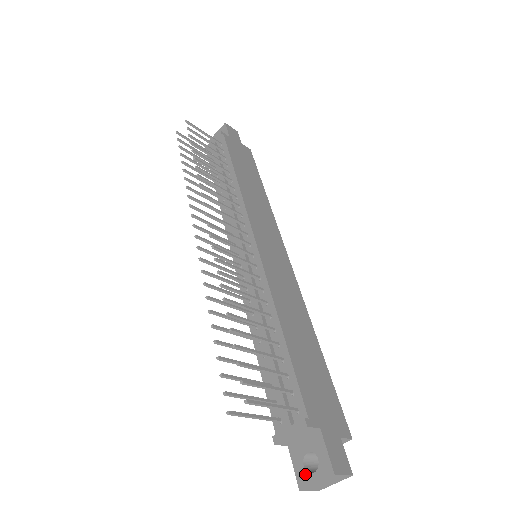
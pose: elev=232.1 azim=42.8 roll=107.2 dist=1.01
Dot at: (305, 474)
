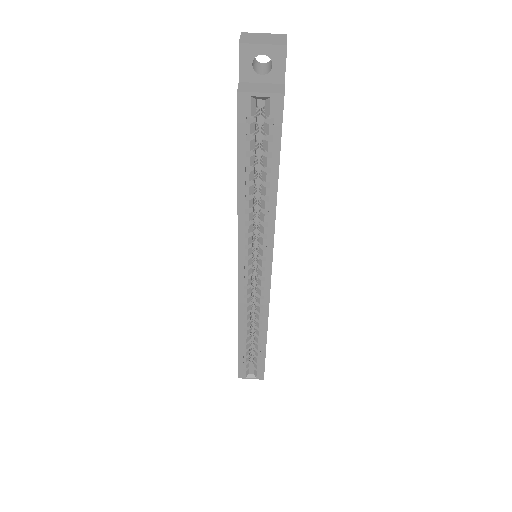
Dot at: occluded
